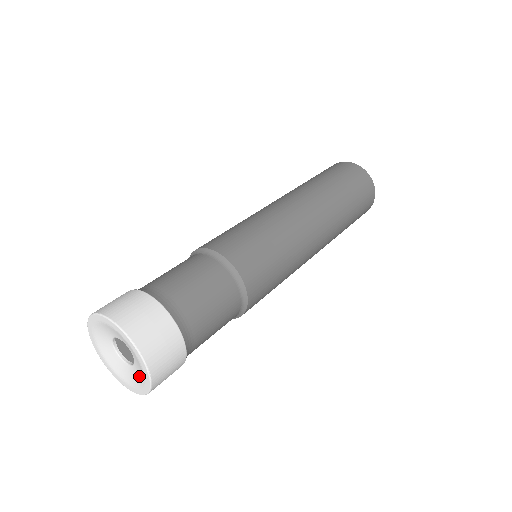
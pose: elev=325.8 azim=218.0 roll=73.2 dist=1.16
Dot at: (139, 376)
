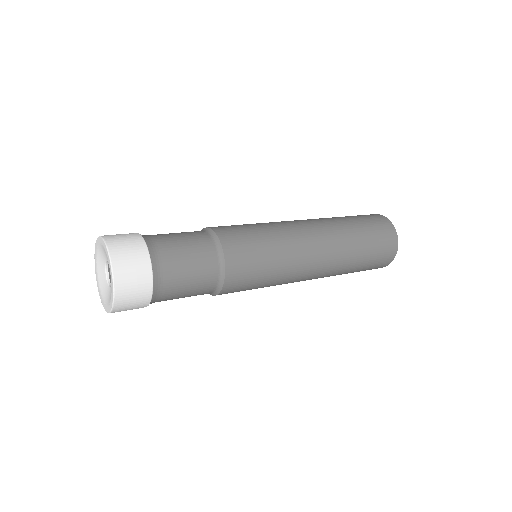
Dot at: occluded
